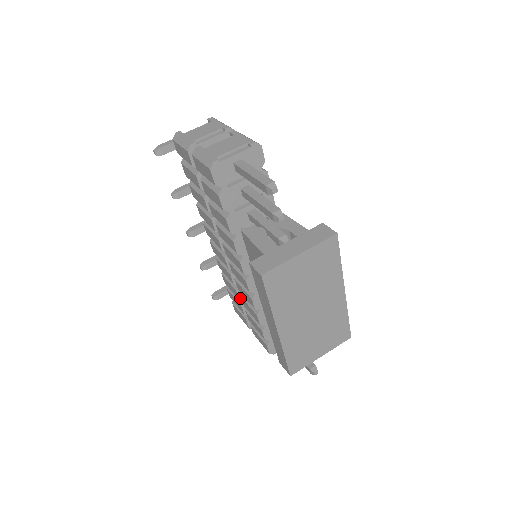
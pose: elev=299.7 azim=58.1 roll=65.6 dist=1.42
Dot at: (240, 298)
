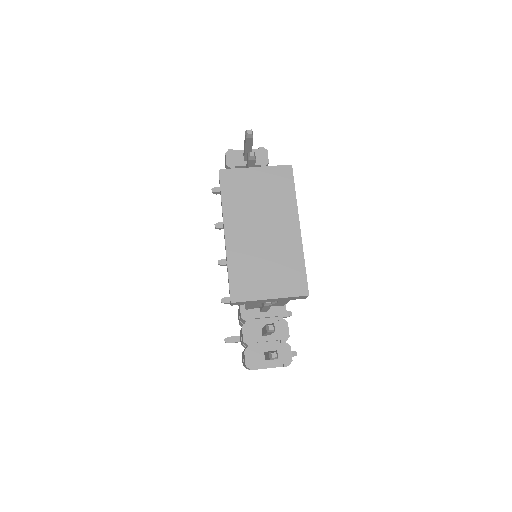
Dot at: occluded
